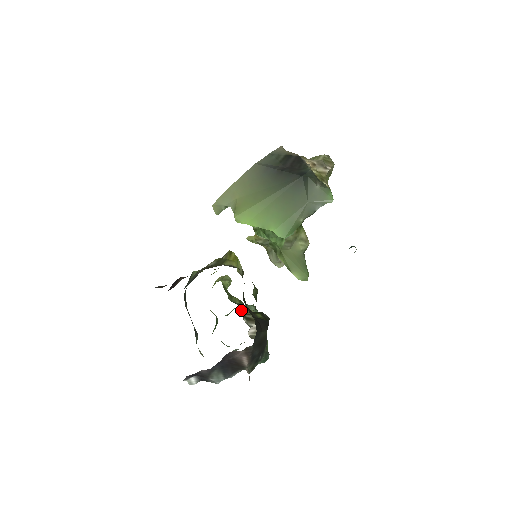
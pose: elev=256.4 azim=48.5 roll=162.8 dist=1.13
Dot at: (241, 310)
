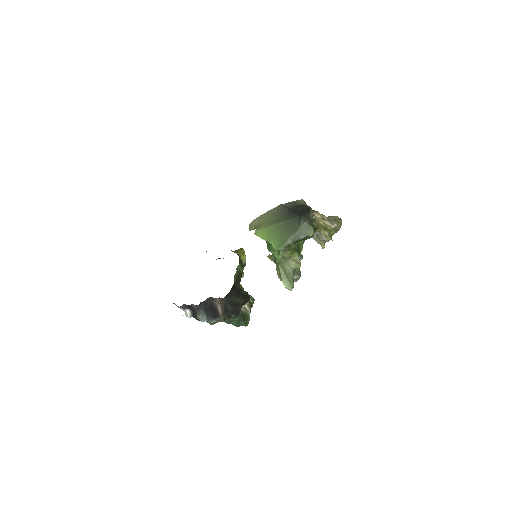
Dot at: occluded
